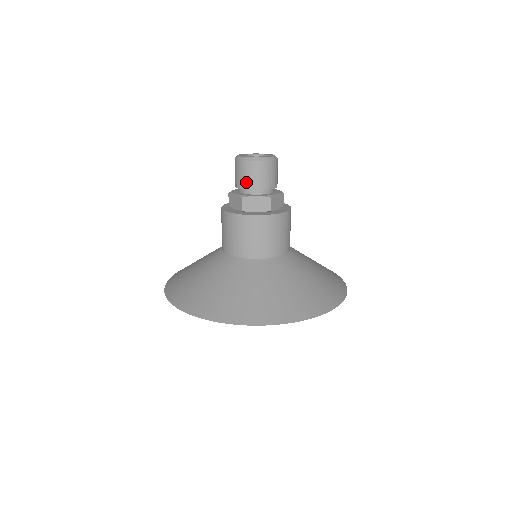
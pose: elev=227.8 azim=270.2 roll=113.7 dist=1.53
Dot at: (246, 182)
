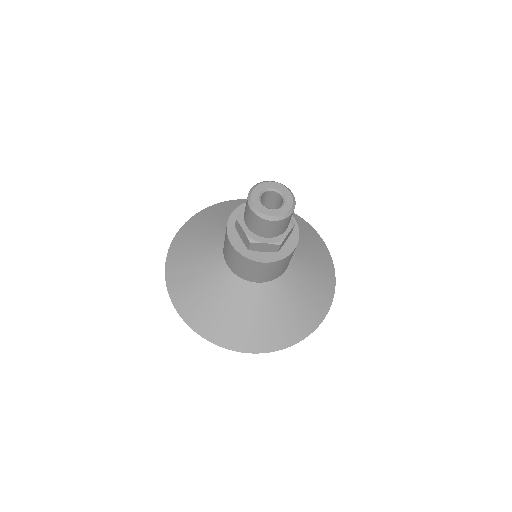
Dot at: (257, 230)
